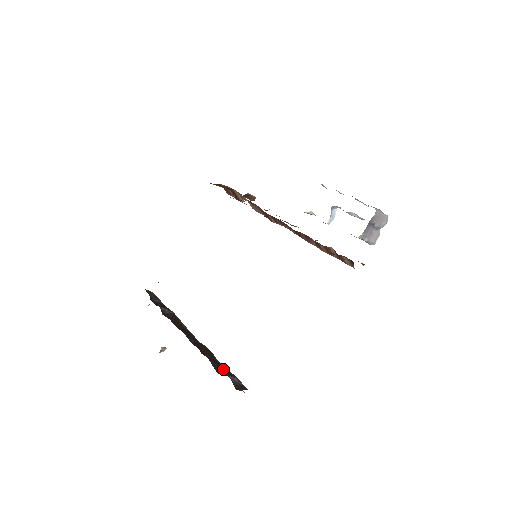
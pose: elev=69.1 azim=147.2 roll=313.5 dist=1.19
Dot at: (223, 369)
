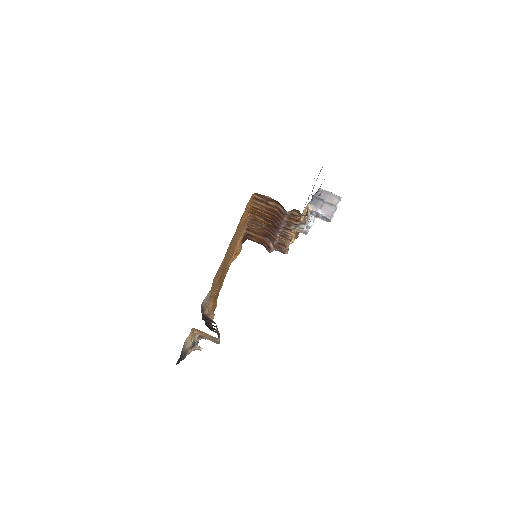
Dot at: occluded
